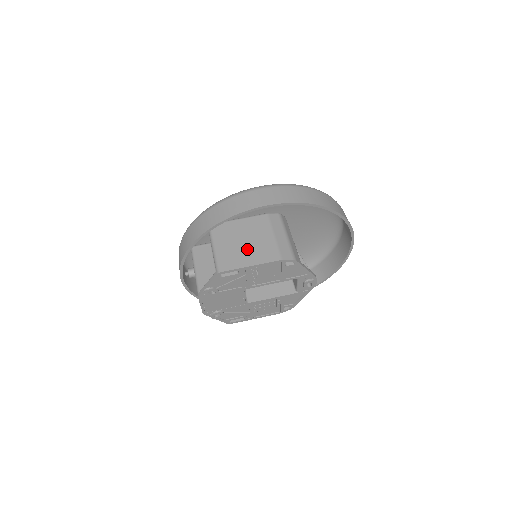
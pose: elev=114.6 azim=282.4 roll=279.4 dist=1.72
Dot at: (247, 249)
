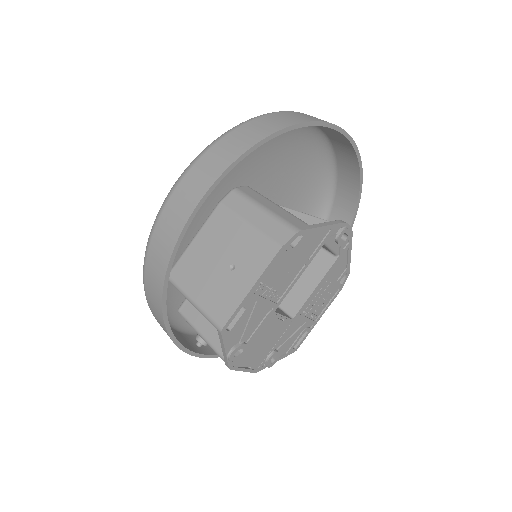
Dot at: (230, 270)
